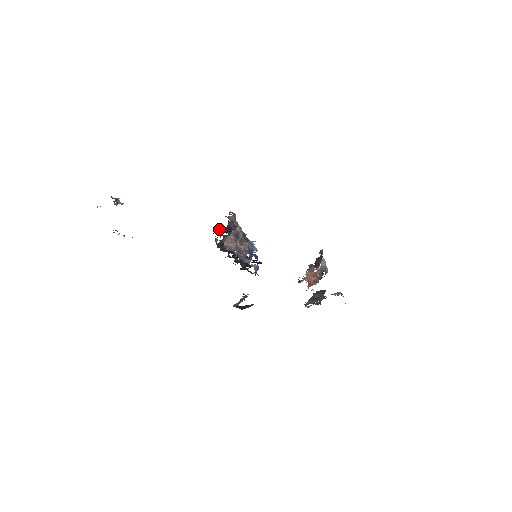
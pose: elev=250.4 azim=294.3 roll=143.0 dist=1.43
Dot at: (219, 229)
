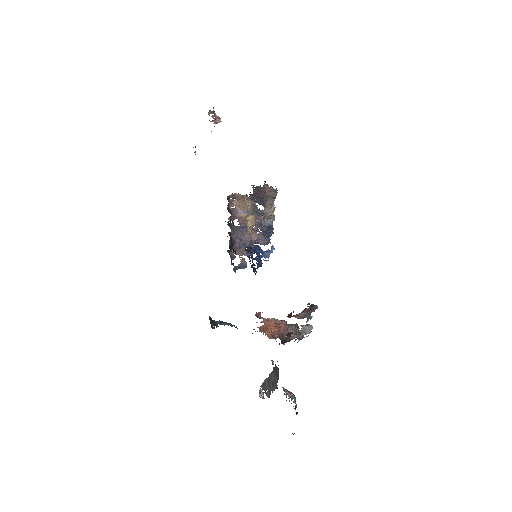
Dot at: occluded
